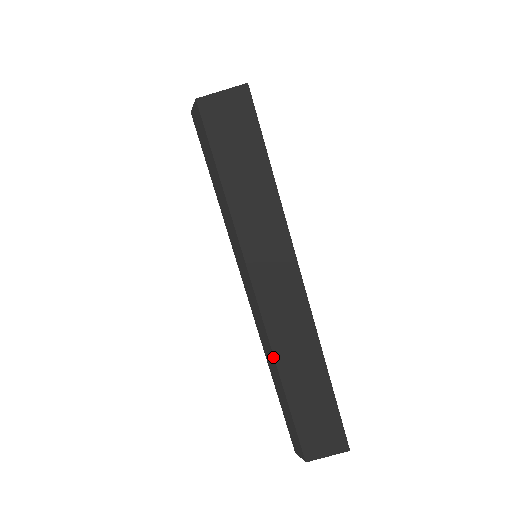
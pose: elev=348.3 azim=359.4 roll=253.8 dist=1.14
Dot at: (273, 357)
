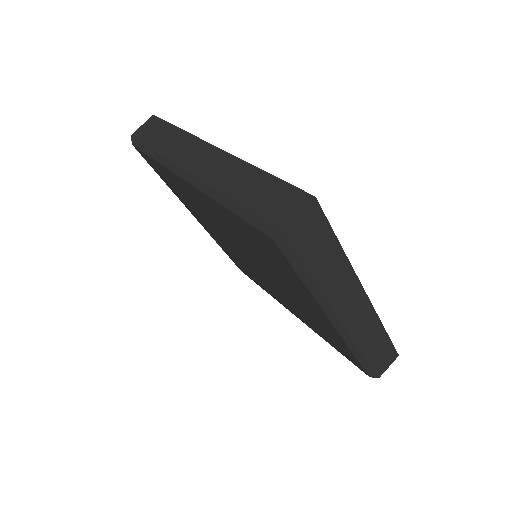
Dot at: (356, 345)
